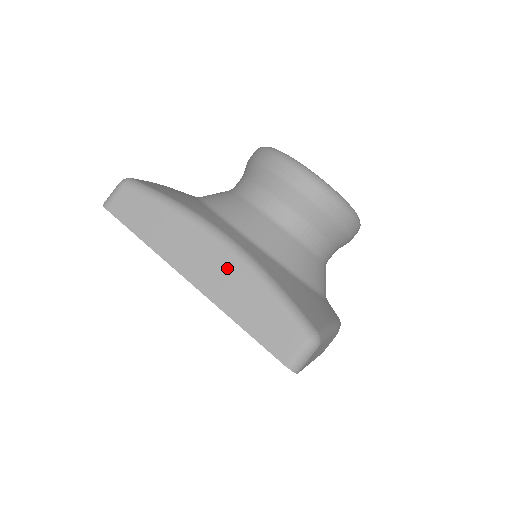
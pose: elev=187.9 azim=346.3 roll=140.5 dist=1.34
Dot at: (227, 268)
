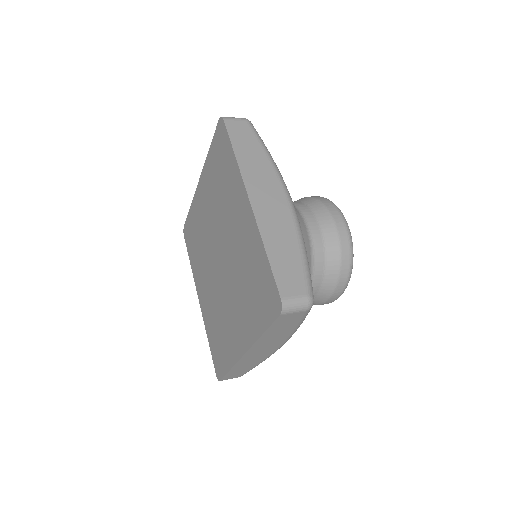
Dot at: (282, 215)
